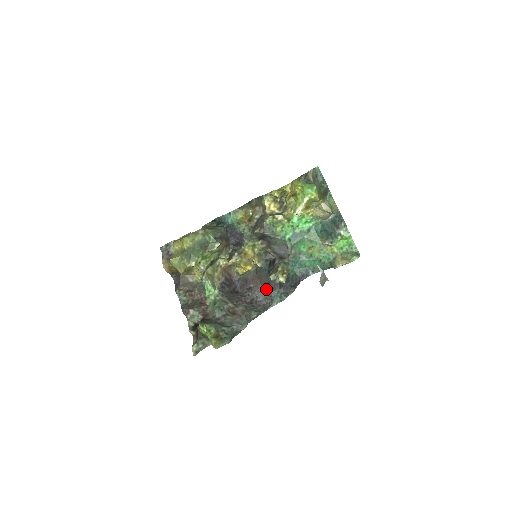
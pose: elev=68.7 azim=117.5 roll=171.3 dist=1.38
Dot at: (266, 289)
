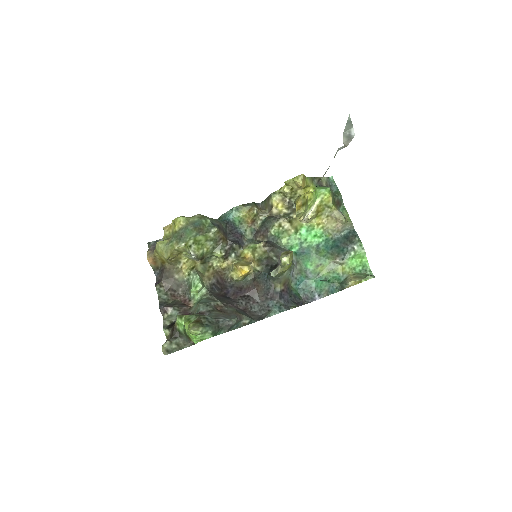
Dot at: (263, 299)
